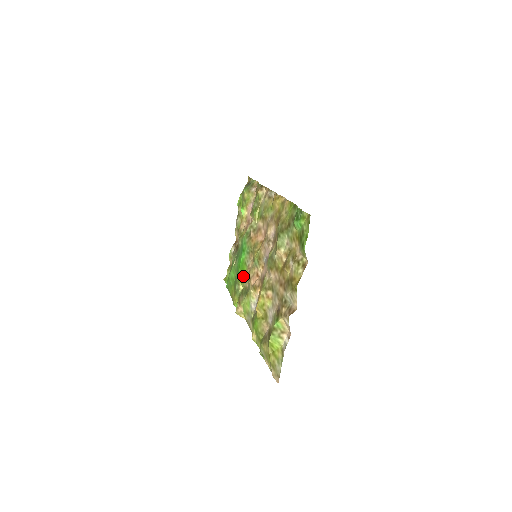
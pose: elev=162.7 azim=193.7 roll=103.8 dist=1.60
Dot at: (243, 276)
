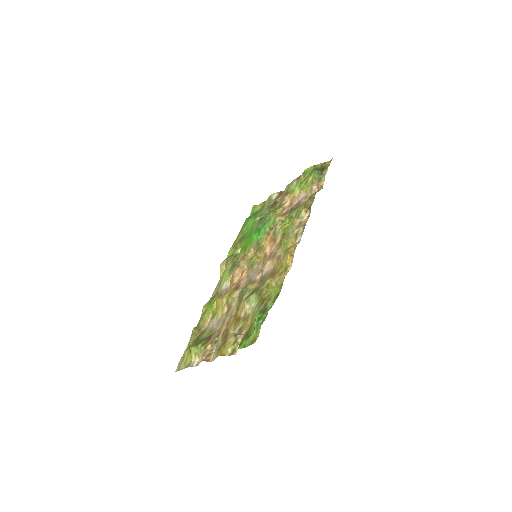
Dot at: (244, 248)
